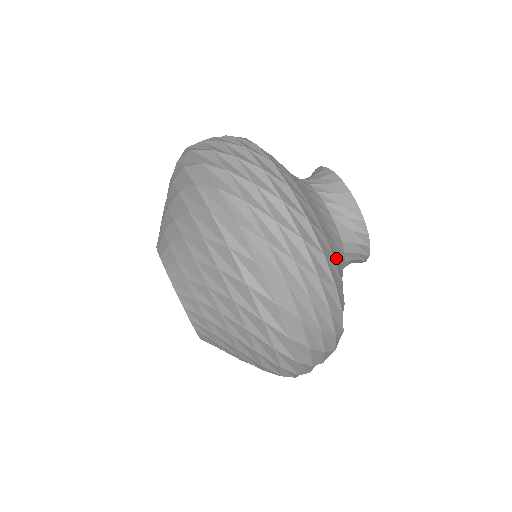
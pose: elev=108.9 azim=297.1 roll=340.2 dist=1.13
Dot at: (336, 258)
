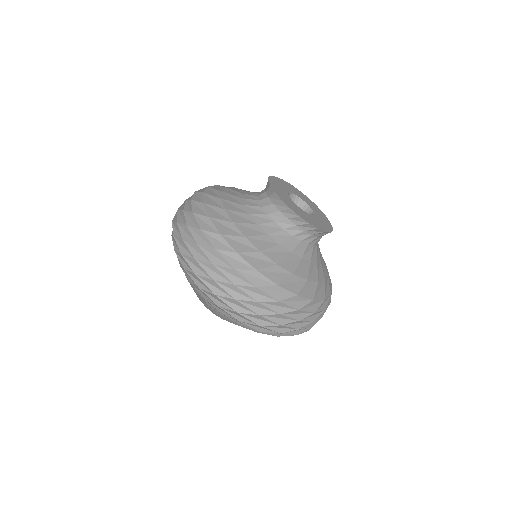
Dot at: (323, 260)
